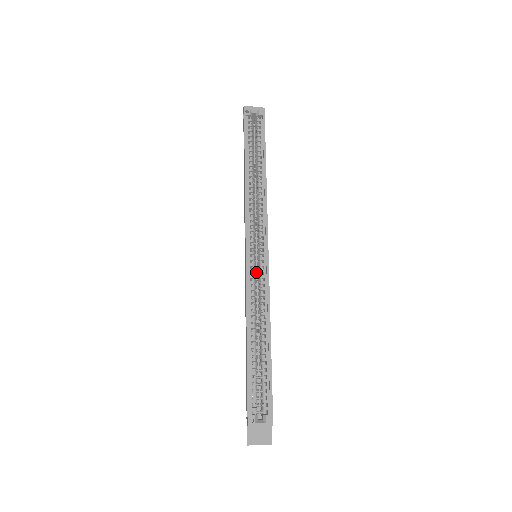
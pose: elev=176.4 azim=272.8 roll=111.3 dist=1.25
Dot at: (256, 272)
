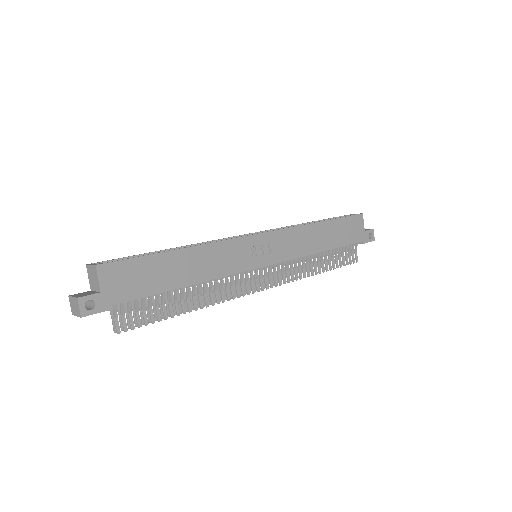
Dot at: occluded
